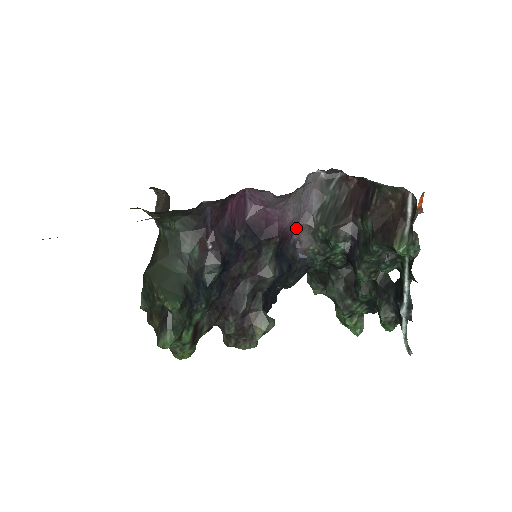
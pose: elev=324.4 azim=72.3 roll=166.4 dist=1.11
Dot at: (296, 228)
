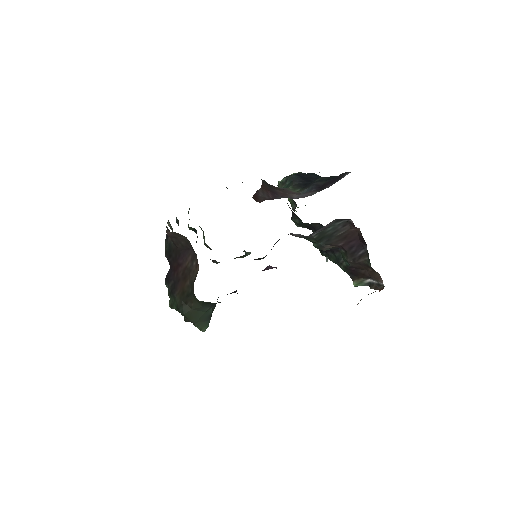
Dot at: occluded
